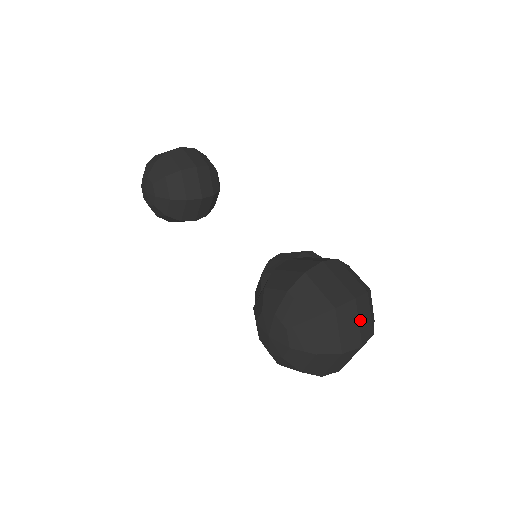
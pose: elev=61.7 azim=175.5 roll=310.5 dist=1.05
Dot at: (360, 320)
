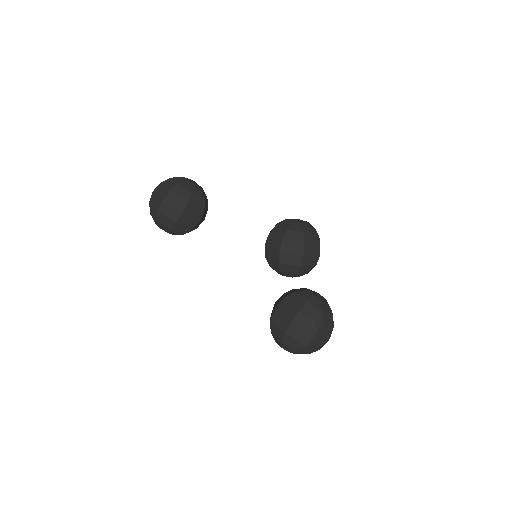
Dot at: (322, 337)
